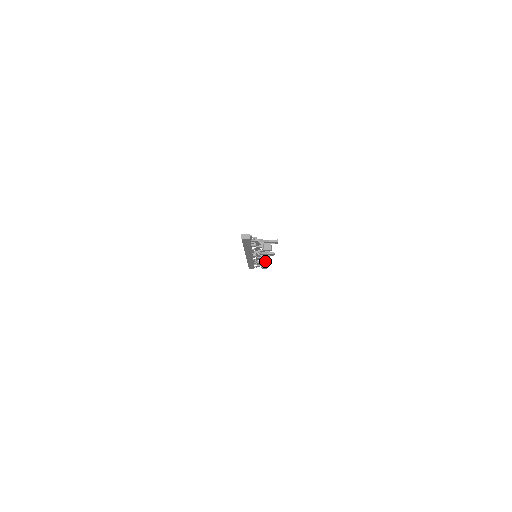
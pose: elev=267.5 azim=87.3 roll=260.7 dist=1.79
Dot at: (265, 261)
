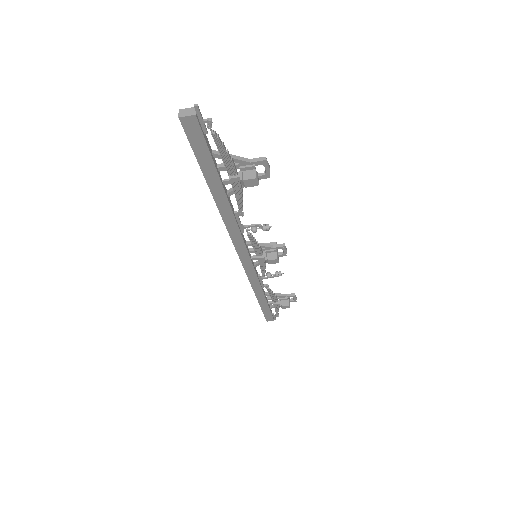
Dot at: (284, 294)
